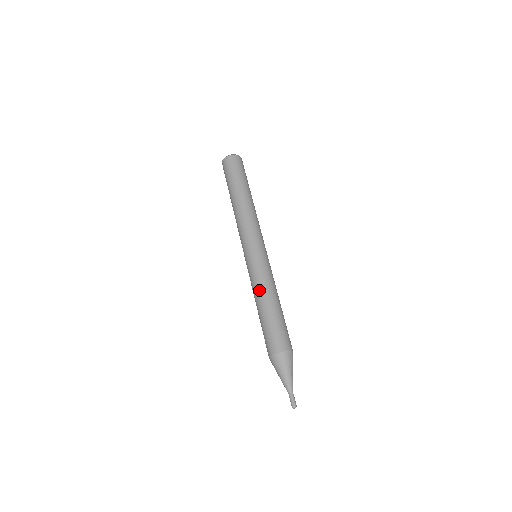
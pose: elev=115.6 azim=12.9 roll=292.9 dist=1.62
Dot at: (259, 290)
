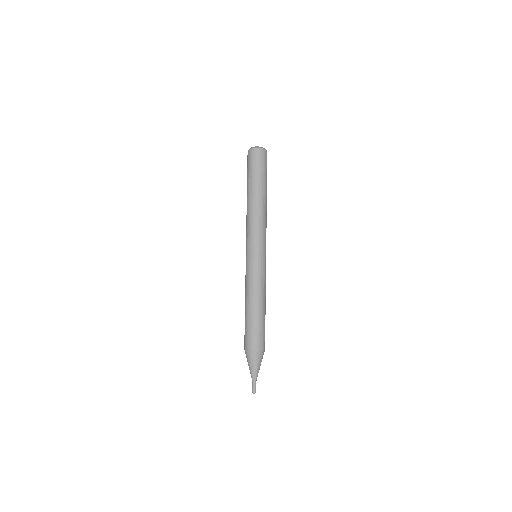
Dot at: (247, 292)
